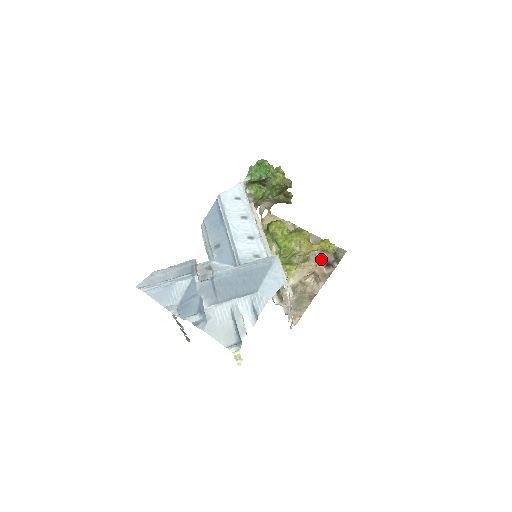
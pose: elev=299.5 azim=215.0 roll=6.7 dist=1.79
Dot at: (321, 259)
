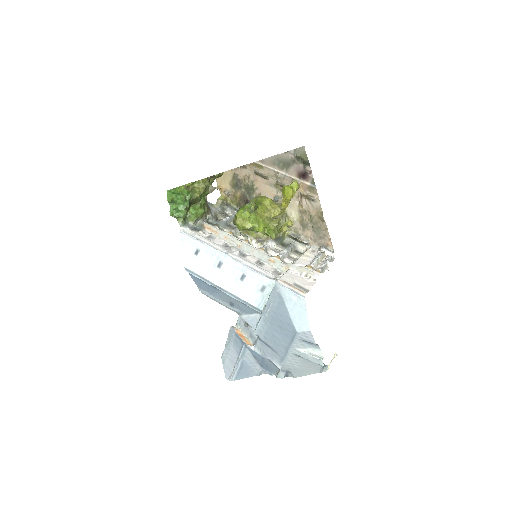
Dot at: (294, 176)
